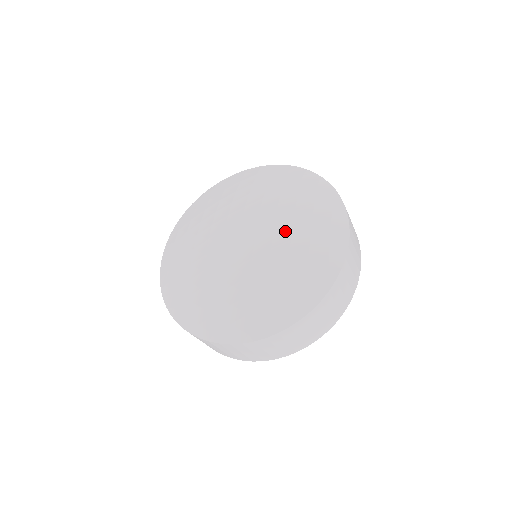
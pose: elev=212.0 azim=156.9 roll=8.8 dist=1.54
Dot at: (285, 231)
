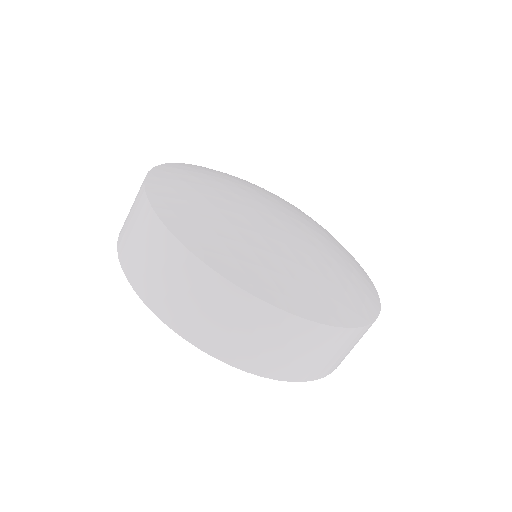
Dot at: (331, 250)
